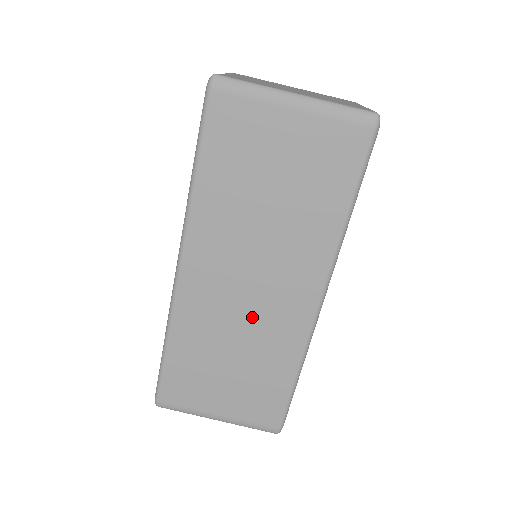
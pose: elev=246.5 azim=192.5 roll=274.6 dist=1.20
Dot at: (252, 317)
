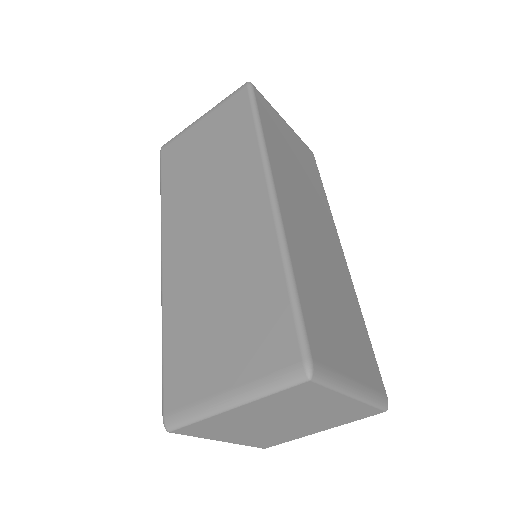
Dot at: (325, 255)
